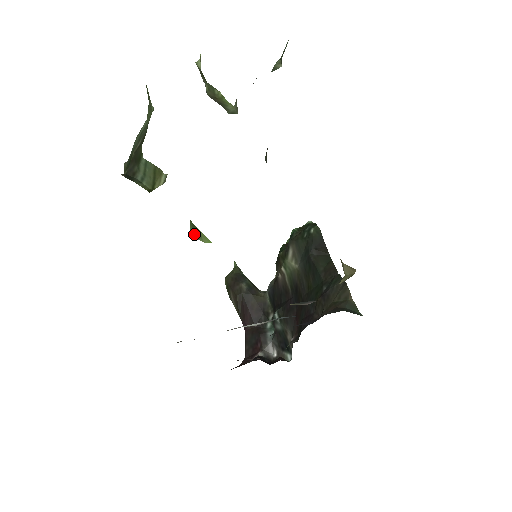
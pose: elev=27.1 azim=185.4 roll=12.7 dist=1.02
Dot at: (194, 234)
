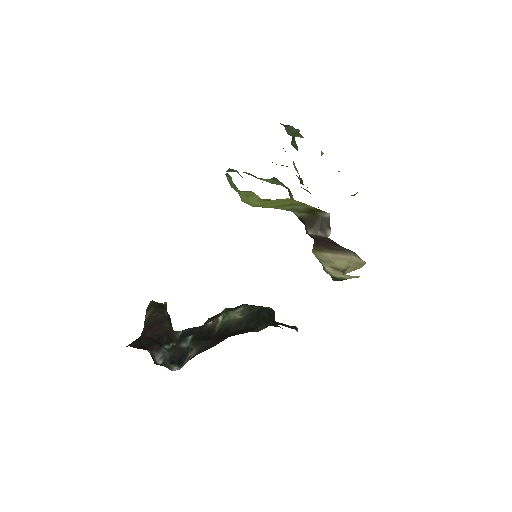
Dot at: occluded
